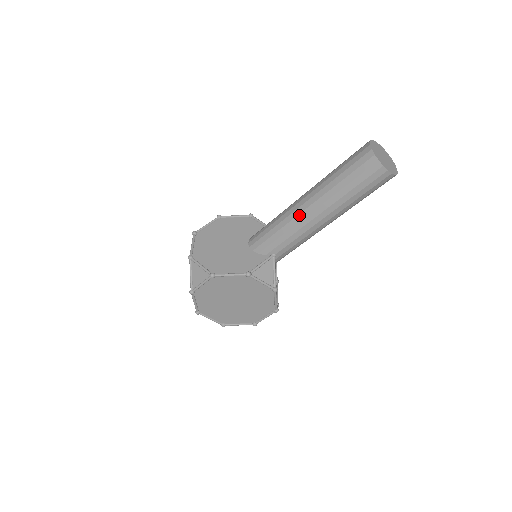
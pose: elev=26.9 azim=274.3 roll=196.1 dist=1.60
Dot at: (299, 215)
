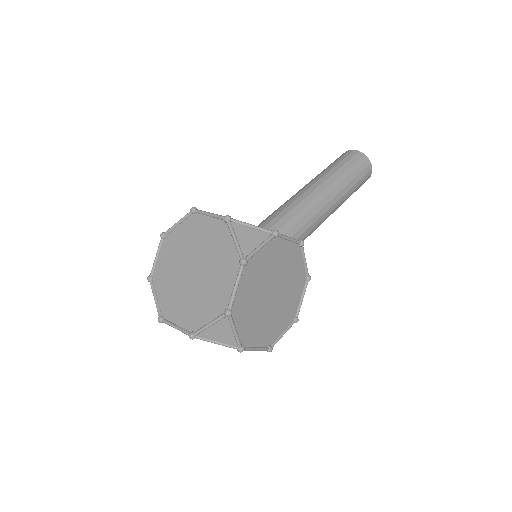
Dot at: (317, 197)
